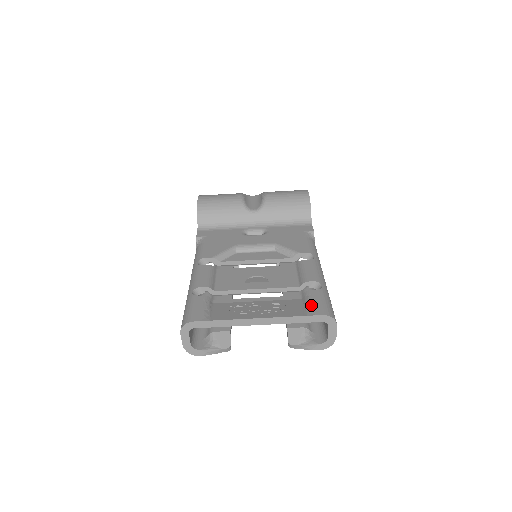
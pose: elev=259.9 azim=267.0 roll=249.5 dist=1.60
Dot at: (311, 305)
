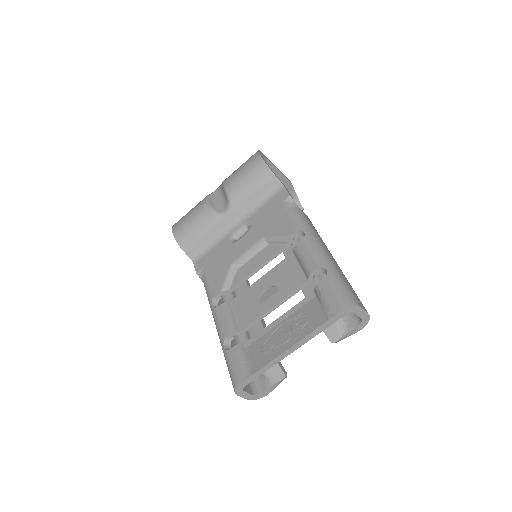
Dot at: (327, 304)
